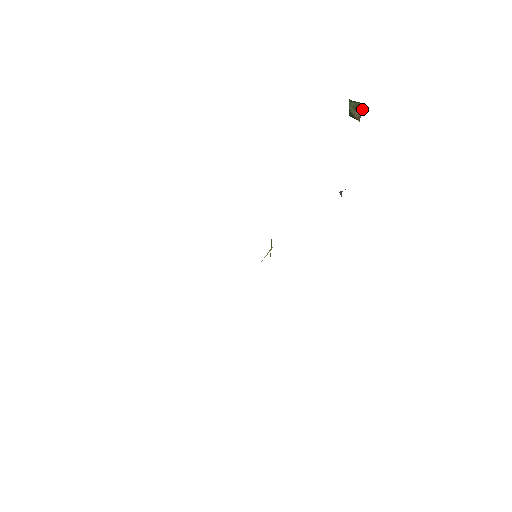
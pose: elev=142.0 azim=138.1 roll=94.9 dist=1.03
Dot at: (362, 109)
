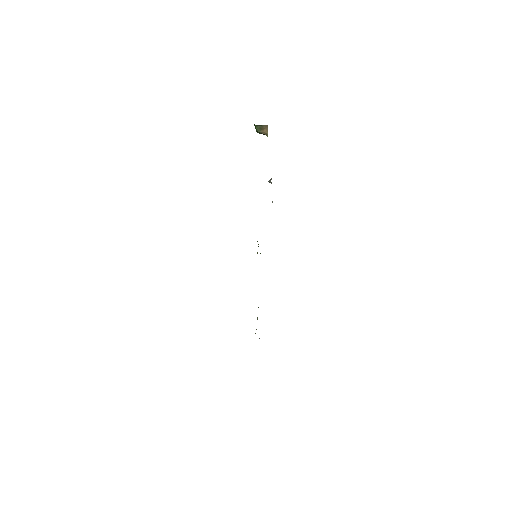
Dot at: (267, 128)
